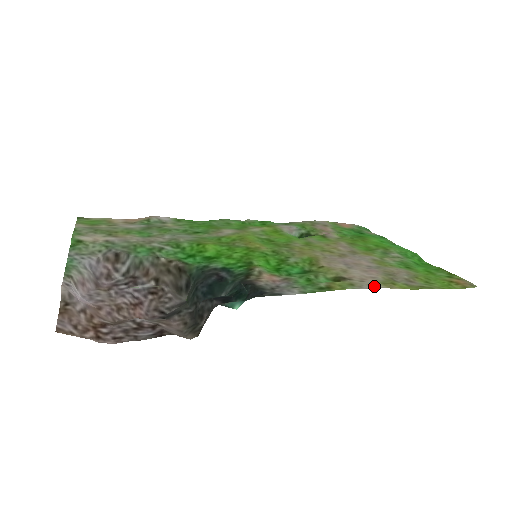
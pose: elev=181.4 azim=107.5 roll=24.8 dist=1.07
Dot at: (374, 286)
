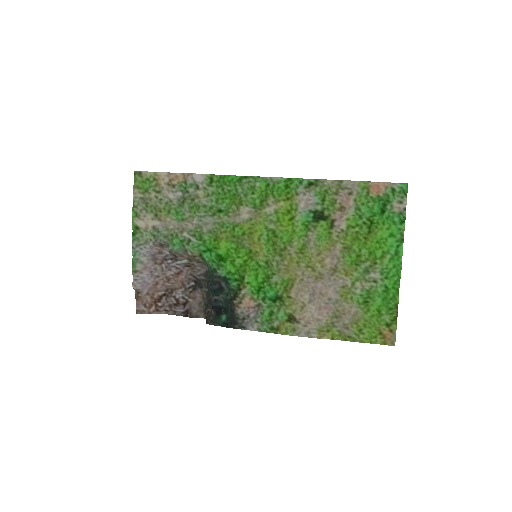
Dot at: (309, 335)
